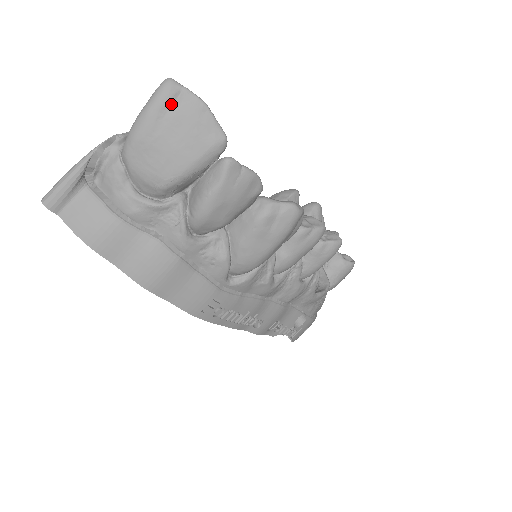
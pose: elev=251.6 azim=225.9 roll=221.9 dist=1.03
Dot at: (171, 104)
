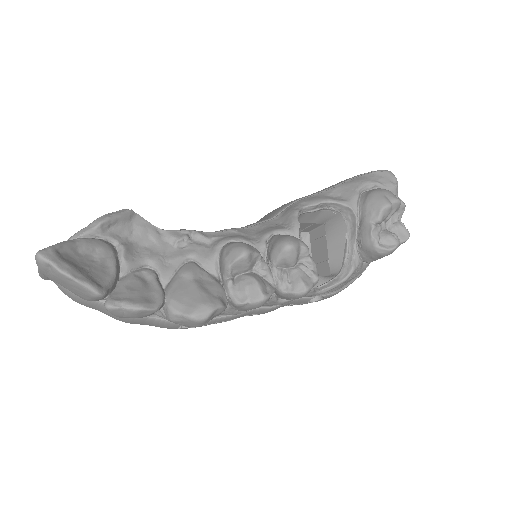
Dot at: (48, 271)
